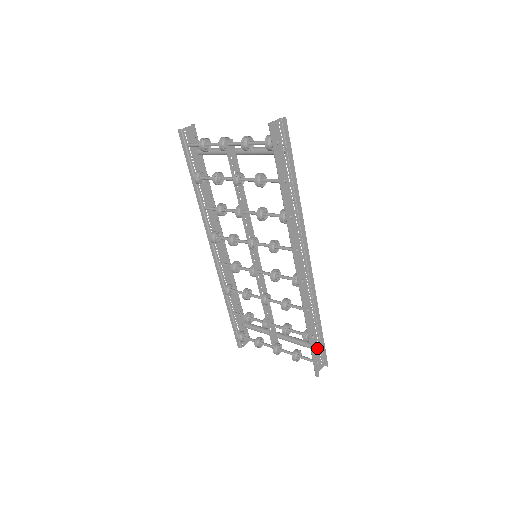
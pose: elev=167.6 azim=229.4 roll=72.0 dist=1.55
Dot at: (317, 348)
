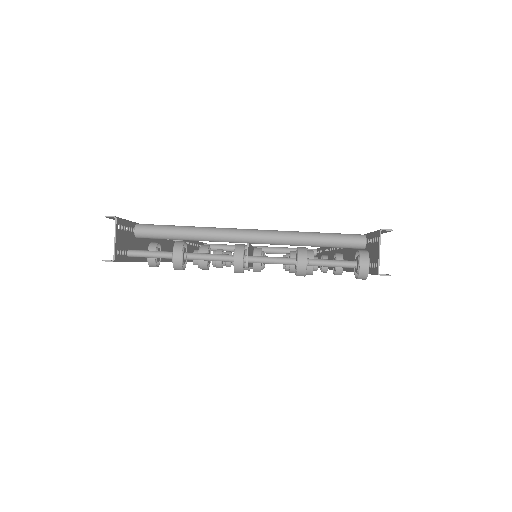
Dot at: occluded
